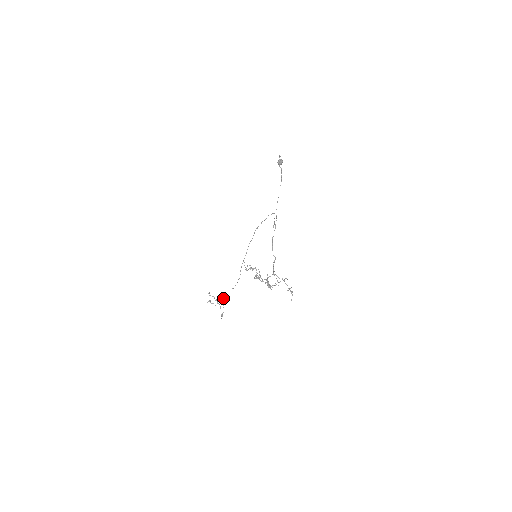
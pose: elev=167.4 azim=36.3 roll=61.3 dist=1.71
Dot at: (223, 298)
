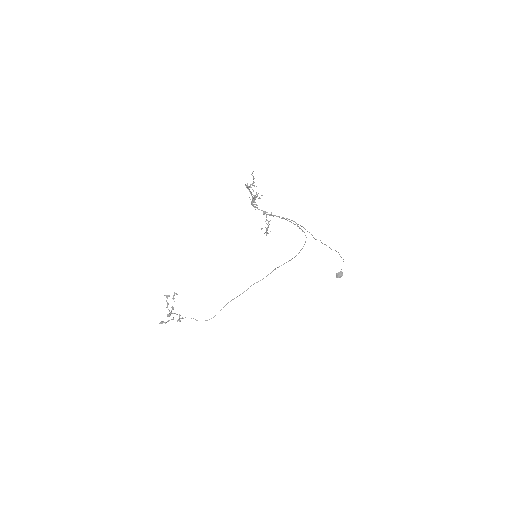
Dot at: occluded
